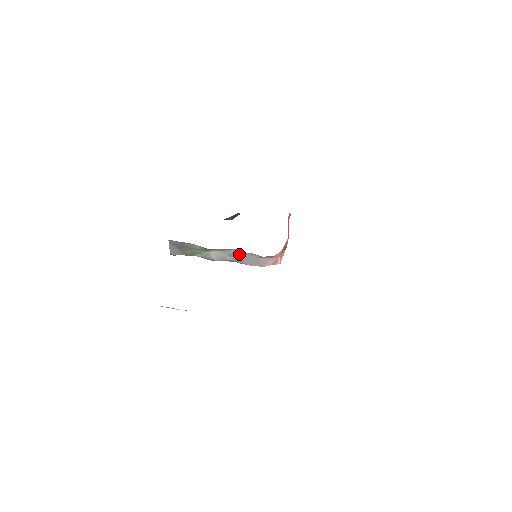
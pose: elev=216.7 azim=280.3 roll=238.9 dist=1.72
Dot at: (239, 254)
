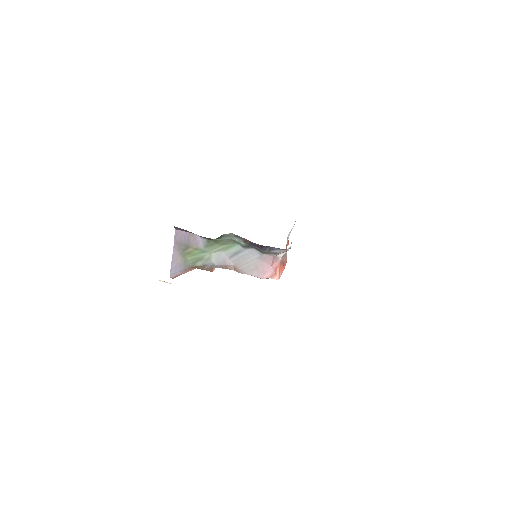
Dot at: (240, 253)
